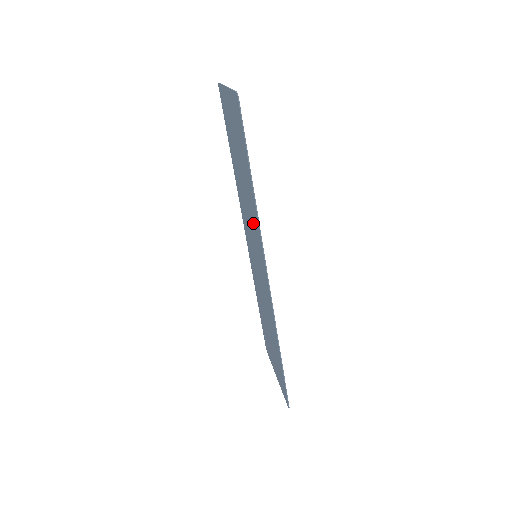
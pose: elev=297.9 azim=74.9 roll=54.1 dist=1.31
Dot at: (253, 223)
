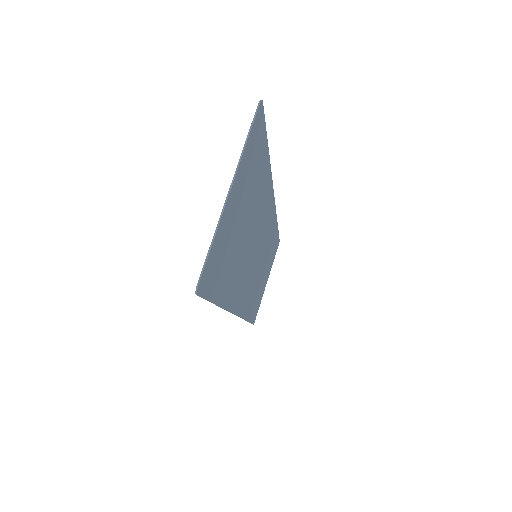
Dot at: (241, 273)
